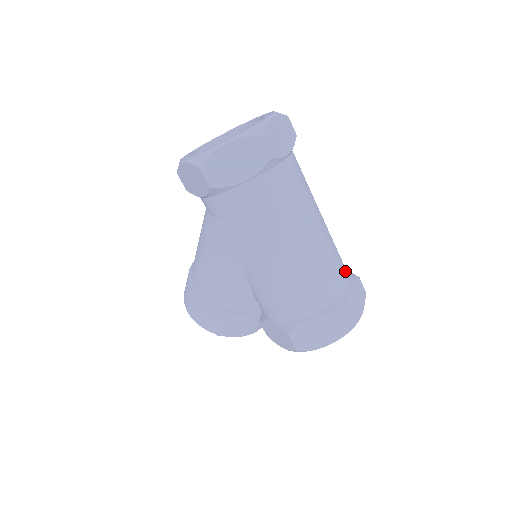
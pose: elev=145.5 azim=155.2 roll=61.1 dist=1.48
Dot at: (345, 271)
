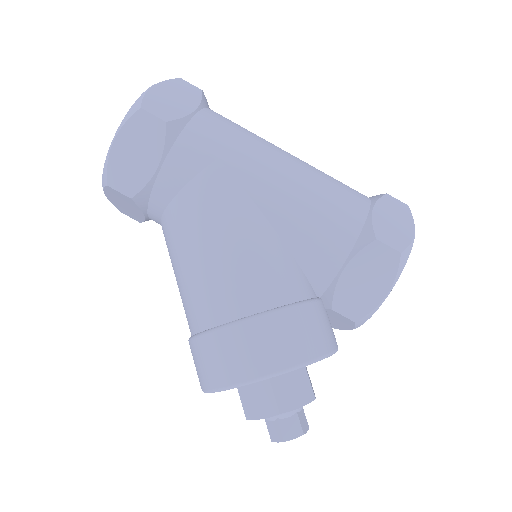
Dot at: occluded
